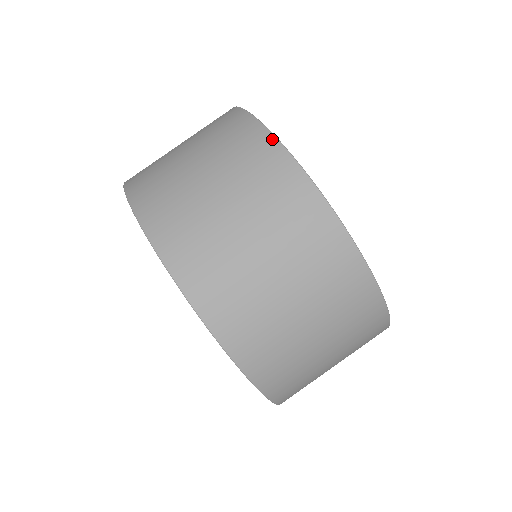
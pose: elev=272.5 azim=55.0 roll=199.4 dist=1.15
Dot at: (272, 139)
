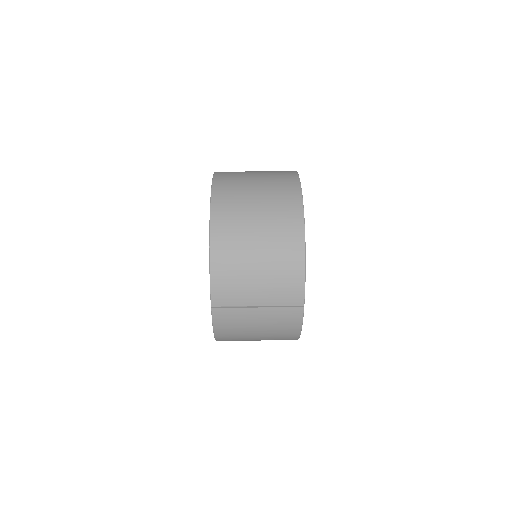
Dot at: occluded
